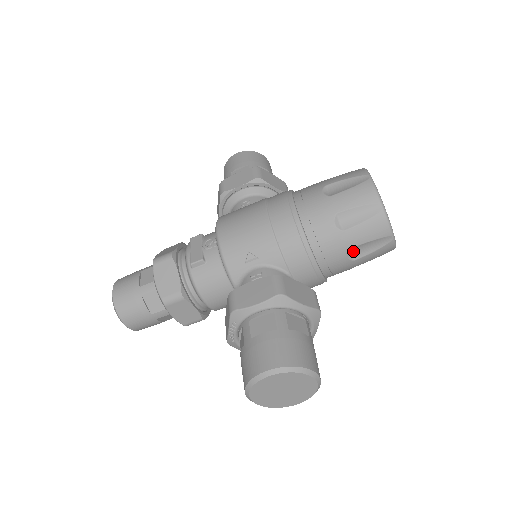
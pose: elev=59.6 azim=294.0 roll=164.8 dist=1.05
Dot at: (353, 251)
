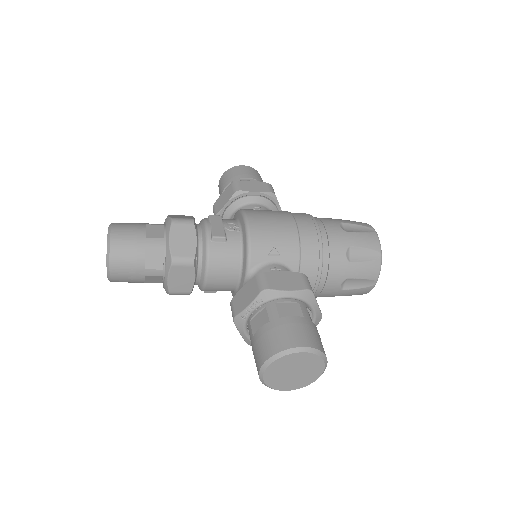
Dot at: (346, 282)
